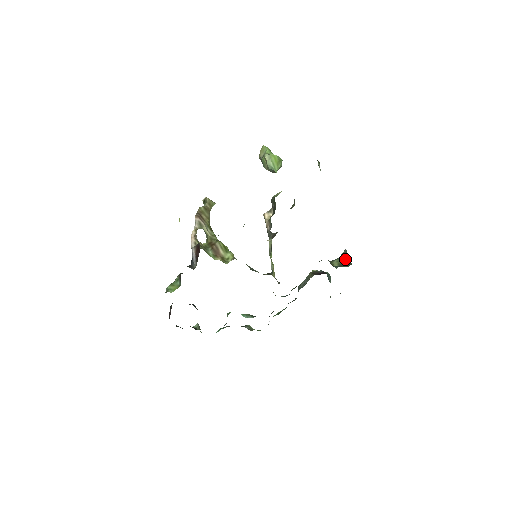
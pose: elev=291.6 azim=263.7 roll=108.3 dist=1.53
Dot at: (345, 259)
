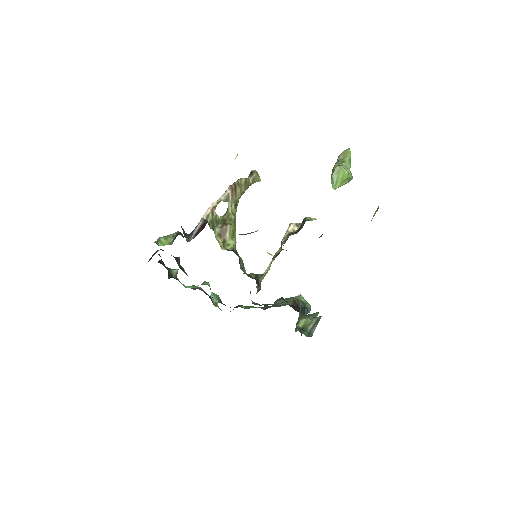
Dot at: (313, 325)
